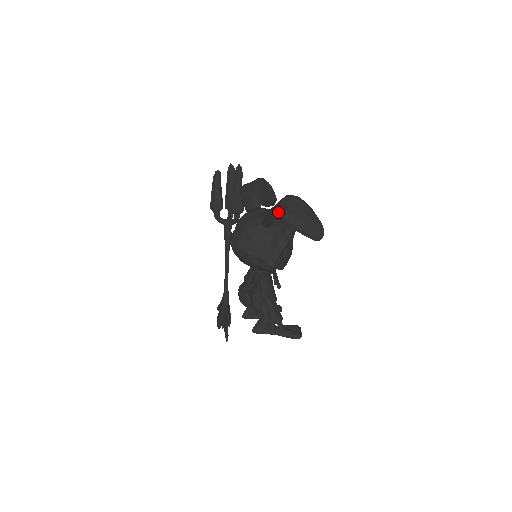
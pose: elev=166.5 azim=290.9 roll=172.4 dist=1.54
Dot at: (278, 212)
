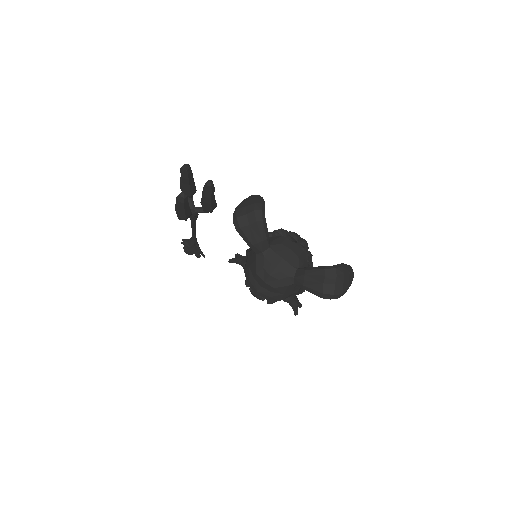
Dot at: (325, 296)
